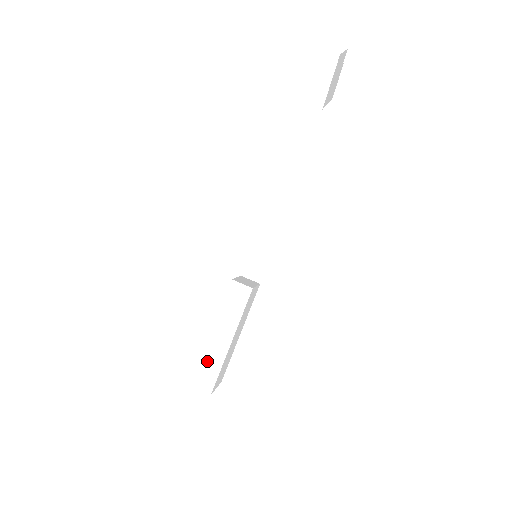
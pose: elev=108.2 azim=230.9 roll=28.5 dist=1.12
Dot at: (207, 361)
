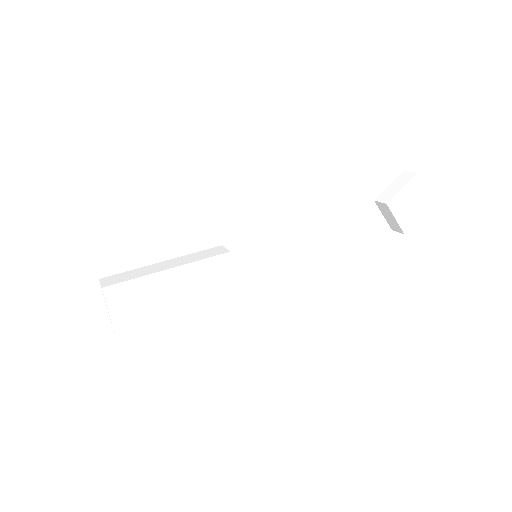
Dot at: (135, 272)
